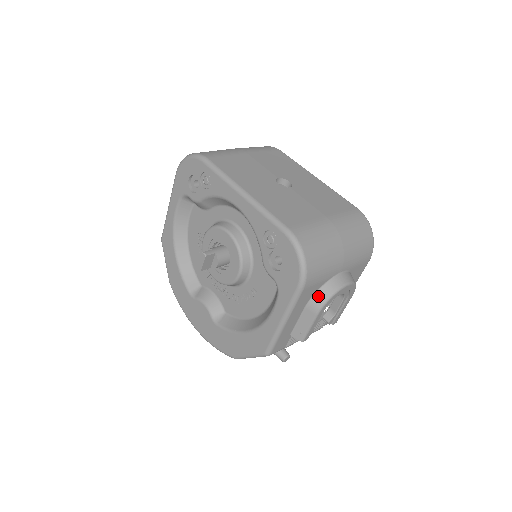
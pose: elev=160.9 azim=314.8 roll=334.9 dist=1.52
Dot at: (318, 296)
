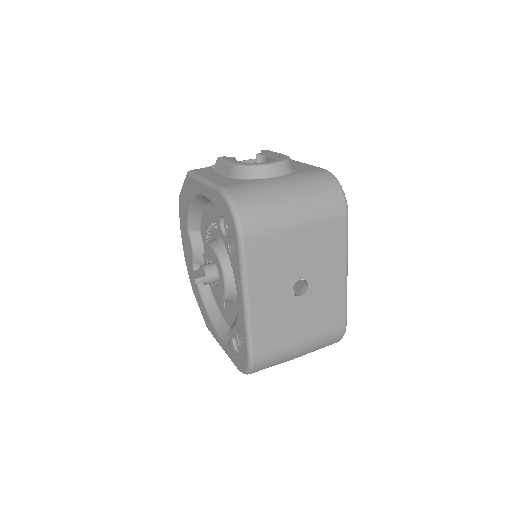
Dot at: occluded
